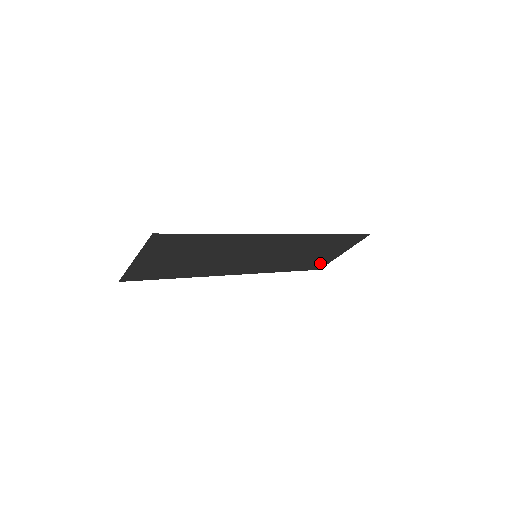
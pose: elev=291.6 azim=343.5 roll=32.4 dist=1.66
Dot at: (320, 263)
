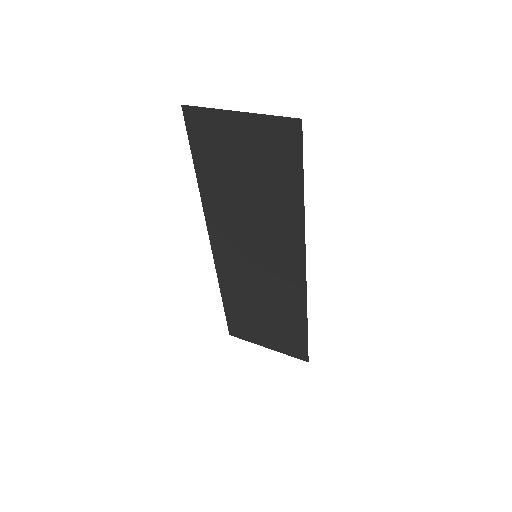
Dot at: (244, 331)
